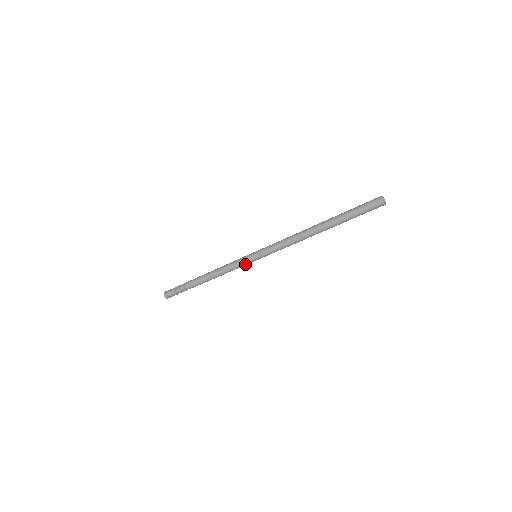
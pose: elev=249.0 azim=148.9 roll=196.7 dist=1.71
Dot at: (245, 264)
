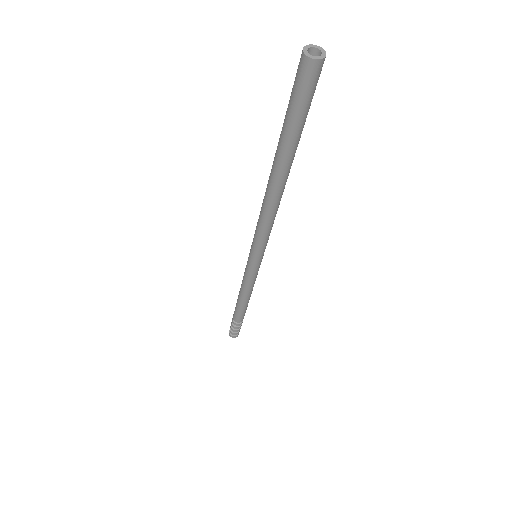
Dot at: (252, 273)
